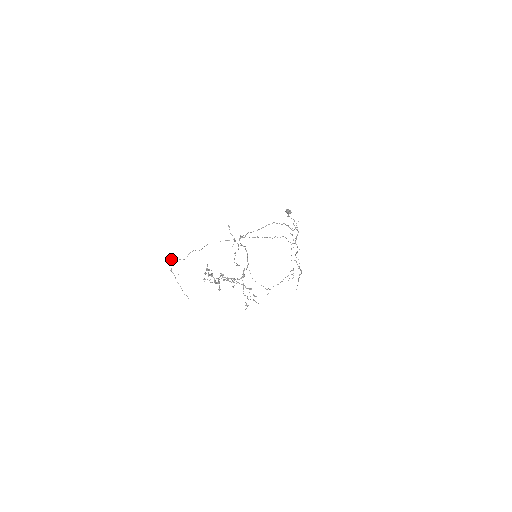
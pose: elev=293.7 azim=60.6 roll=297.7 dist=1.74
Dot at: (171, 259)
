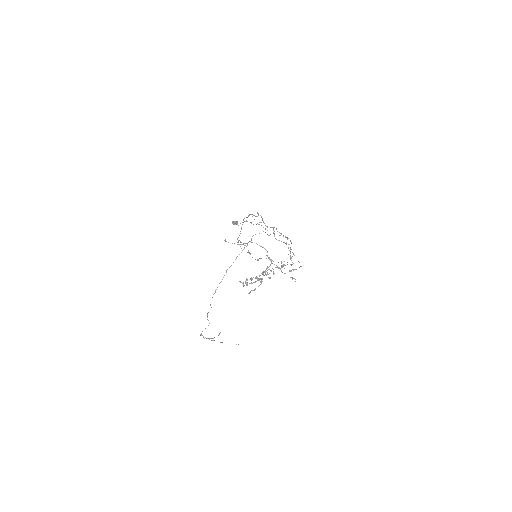
Dot at: (200, 334)
